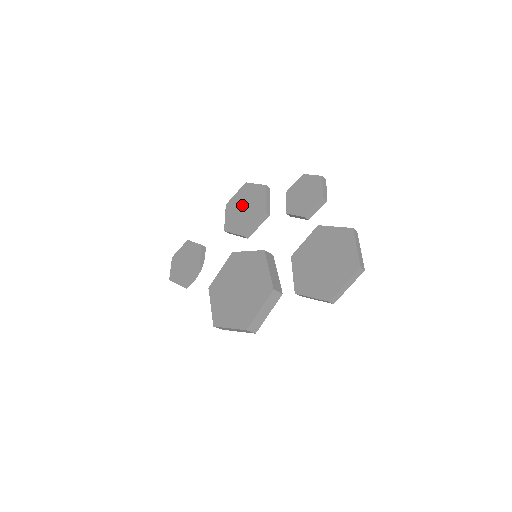
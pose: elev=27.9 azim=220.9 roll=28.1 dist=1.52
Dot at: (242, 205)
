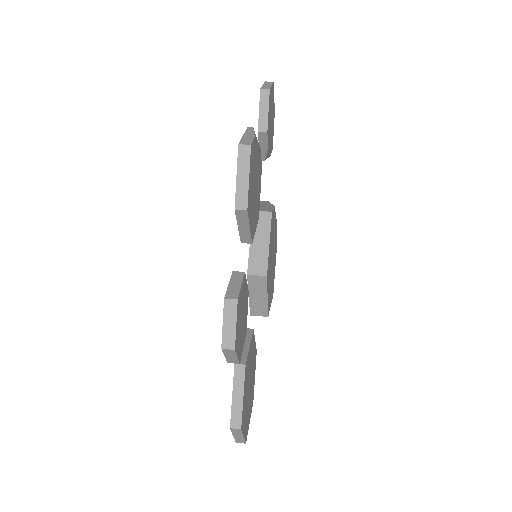
Dot at: occluded
